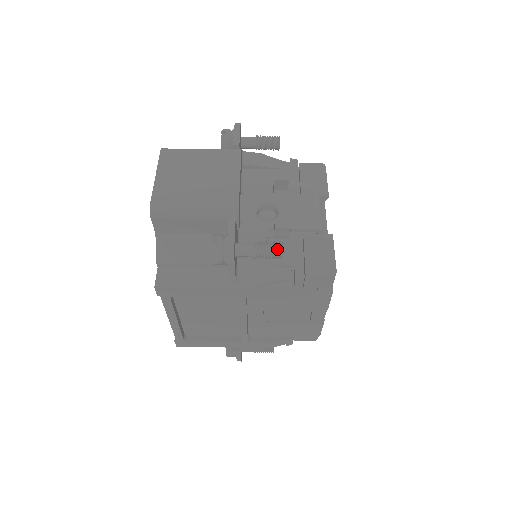
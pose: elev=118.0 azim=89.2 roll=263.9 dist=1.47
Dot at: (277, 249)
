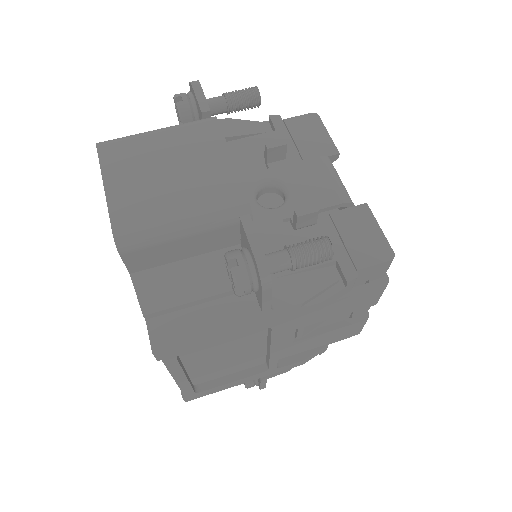
Dot at: (324, 249)
